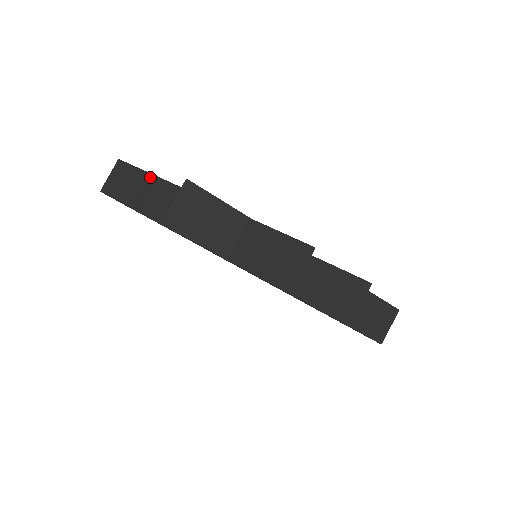
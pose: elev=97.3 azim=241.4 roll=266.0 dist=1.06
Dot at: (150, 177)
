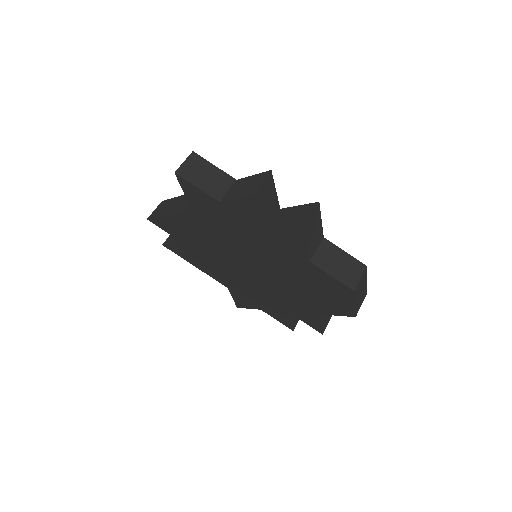
Dot at: (179, 197)
